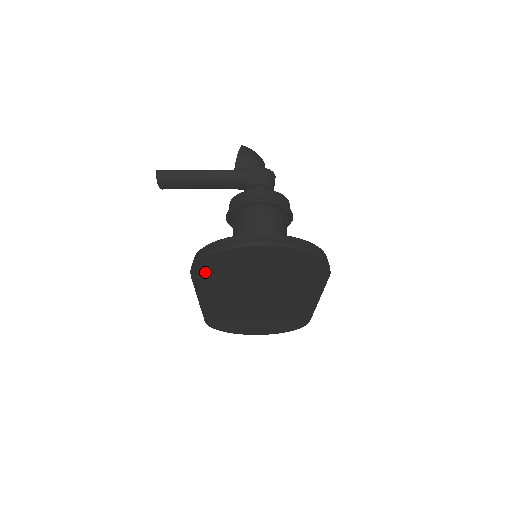
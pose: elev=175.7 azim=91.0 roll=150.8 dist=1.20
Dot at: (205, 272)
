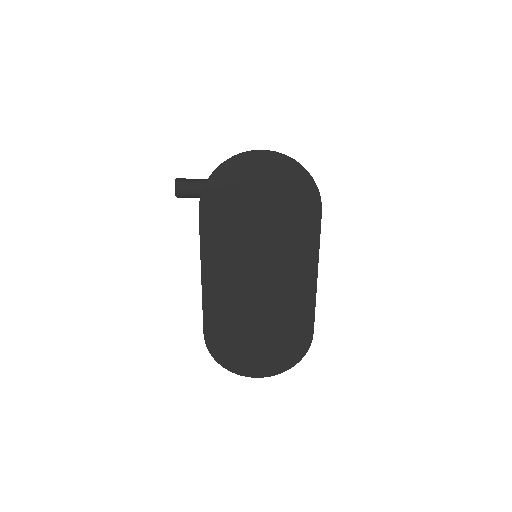
Dot at: (212, 203)
